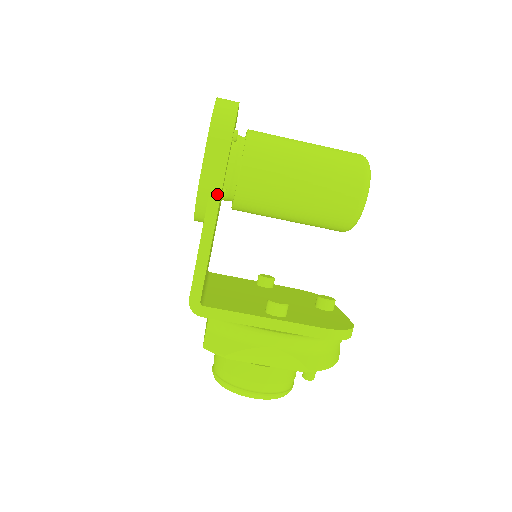
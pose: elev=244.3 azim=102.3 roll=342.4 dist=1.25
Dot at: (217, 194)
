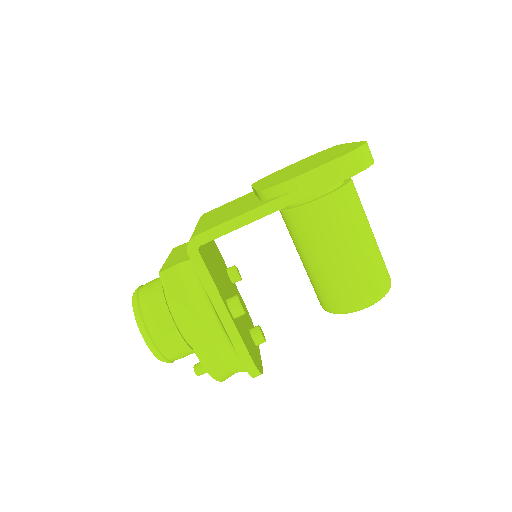
Dot at: (297, 198)
